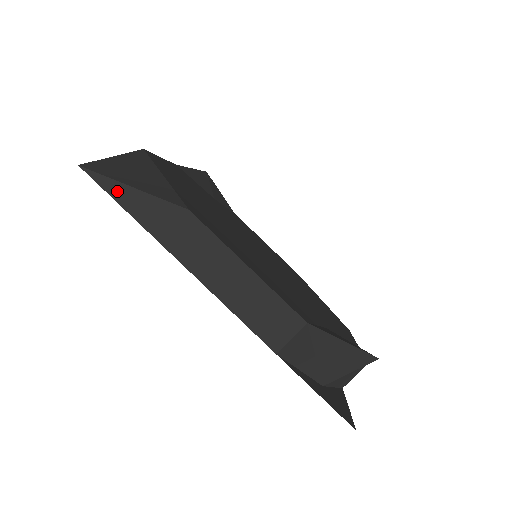
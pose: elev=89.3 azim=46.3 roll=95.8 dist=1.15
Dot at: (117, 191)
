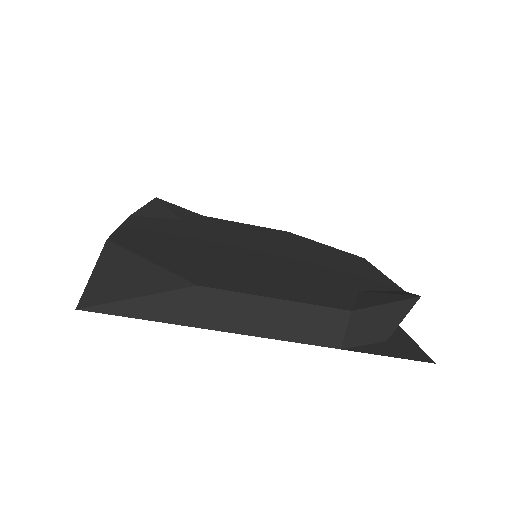
Dot at: (125, 309)
